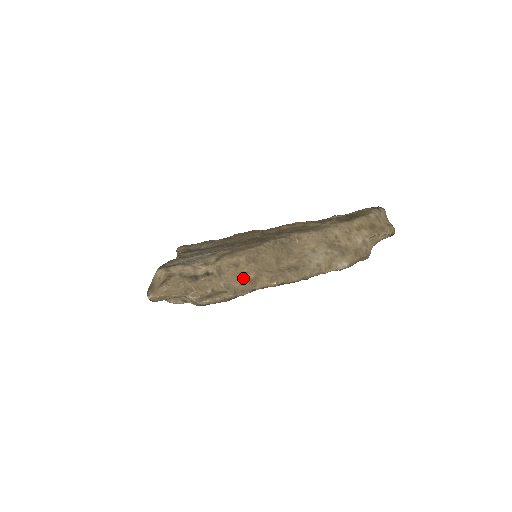
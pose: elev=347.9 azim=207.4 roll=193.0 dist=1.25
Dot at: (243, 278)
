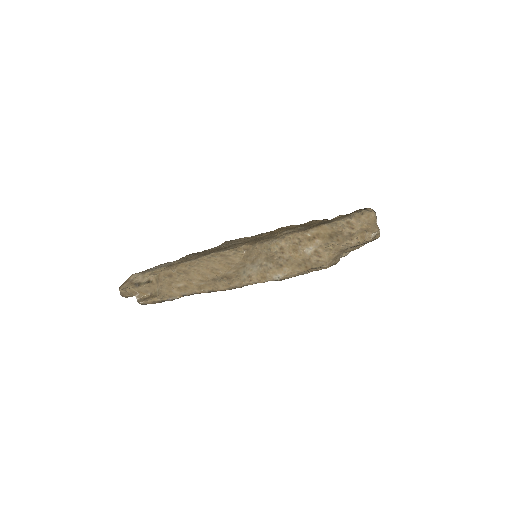
Dot at: (173, 286)
